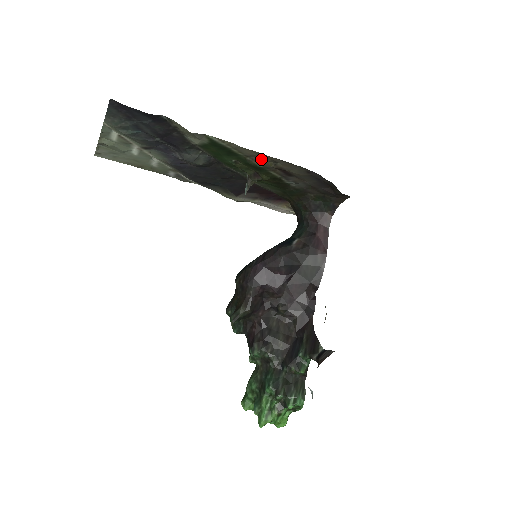
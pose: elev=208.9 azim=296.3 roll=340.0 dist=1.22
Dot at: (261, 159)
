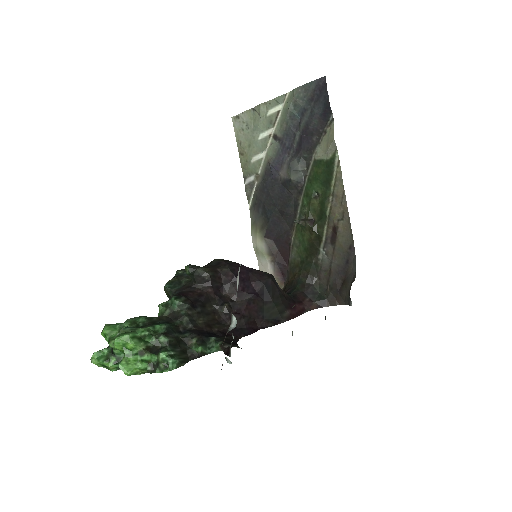
Dot at: (337, 206)
